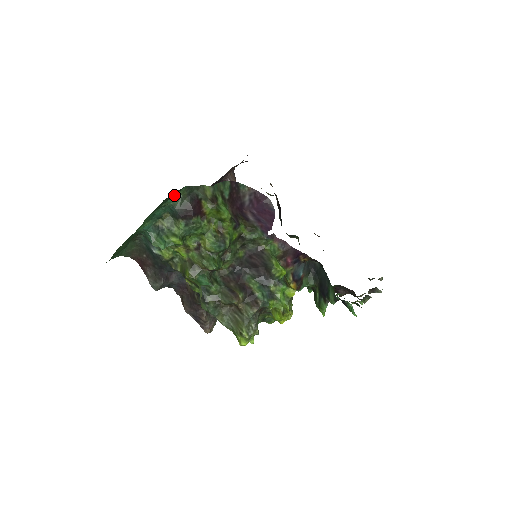
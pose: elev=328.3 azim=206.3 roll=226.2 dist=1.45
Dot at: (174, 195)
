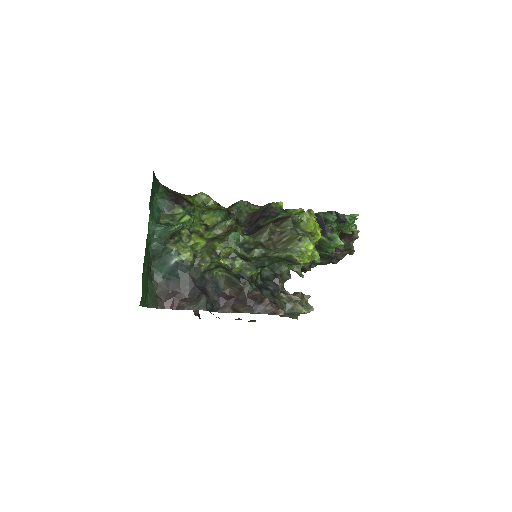
Dot at: (157, 190)
